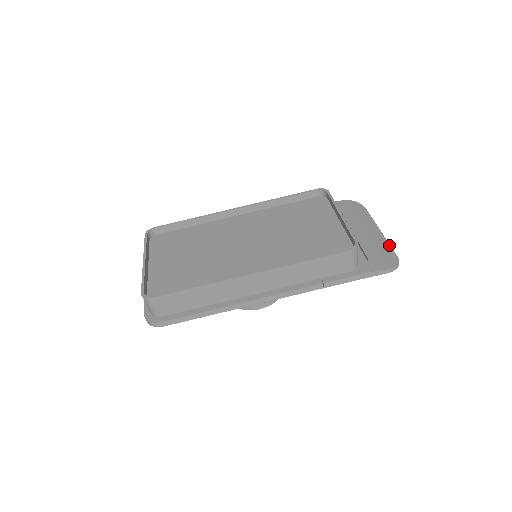
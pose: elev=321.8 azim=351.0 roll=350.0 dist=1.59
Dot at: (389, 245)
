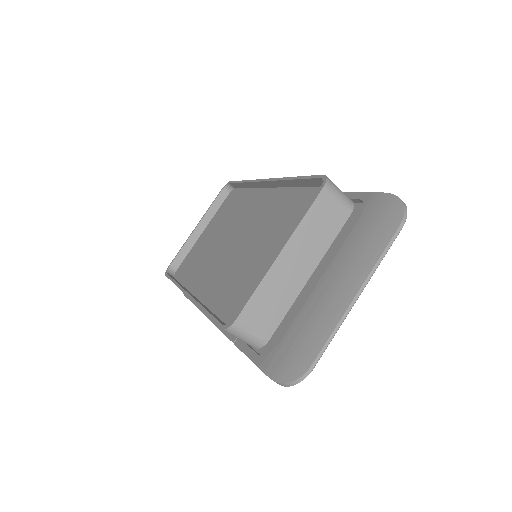
Dot at: (327, 335)
